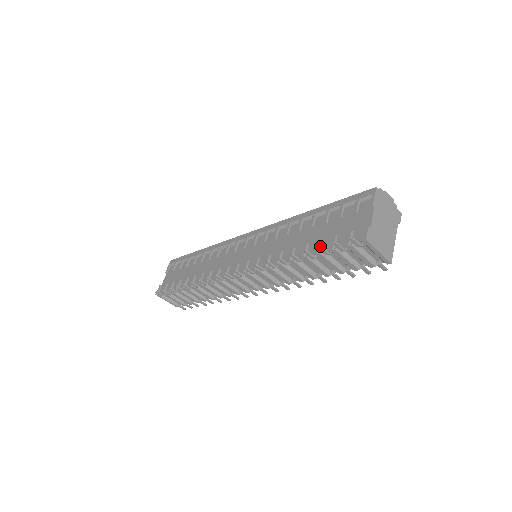
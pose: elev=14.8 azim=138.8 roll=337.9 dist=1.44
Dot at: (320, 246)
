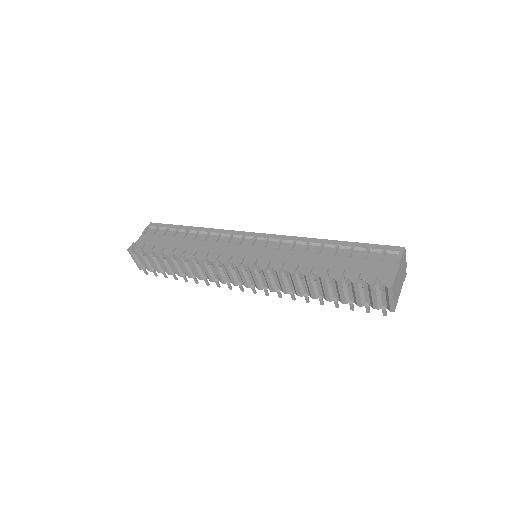
Dot at: (342, 275)
